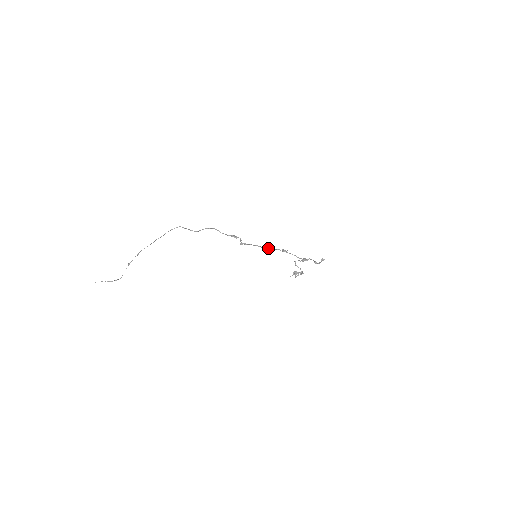
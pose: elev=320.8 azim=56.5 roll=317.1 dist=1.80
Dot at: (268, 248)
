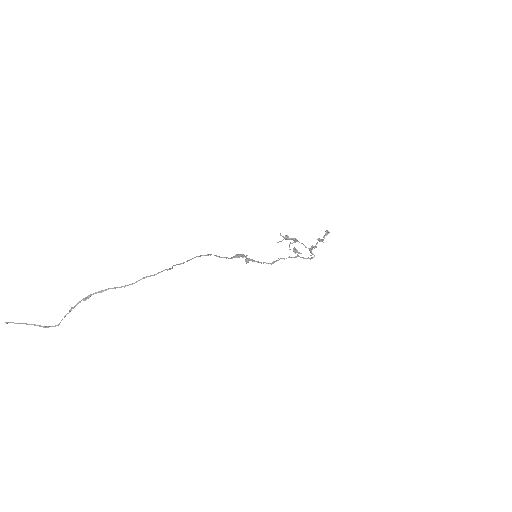
Dot at: occluded
